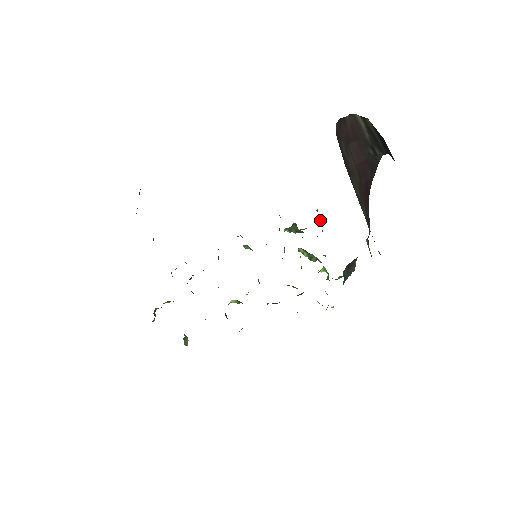
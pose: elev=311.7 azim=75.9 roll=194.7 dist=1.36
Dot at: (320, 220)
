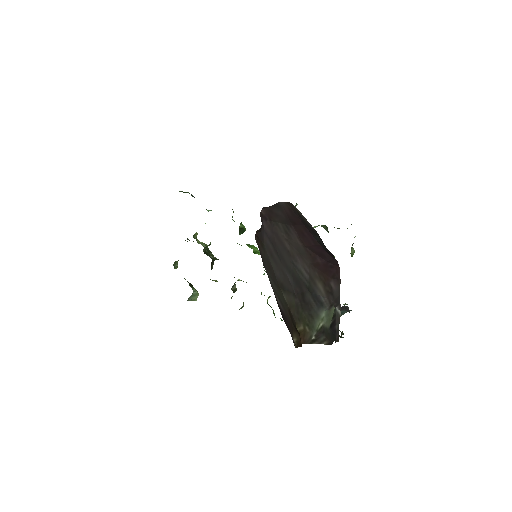
Dot at: occluded
